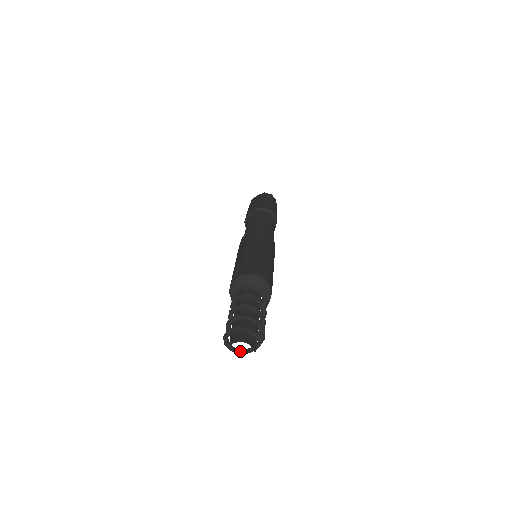
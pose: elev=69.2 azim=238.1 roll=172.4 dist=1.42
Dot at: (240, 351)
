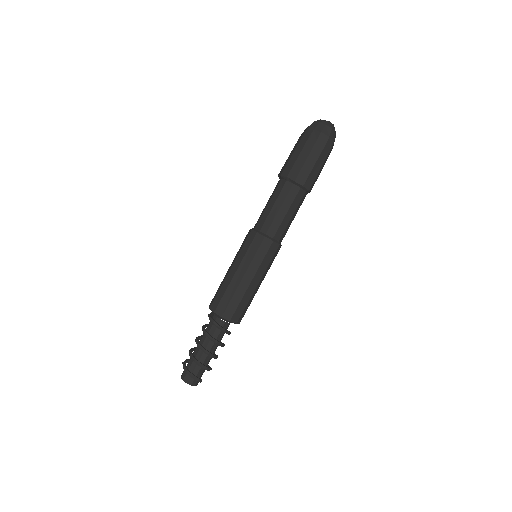
Dot at: occluded
